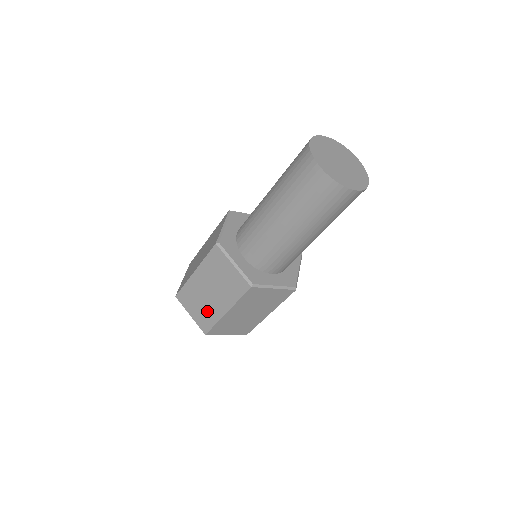
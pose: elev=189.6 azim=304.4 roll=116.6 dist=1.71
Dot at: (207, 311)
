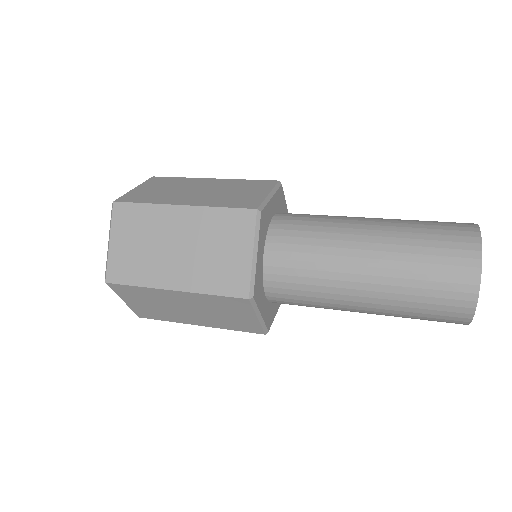
Dot at: (164, 313)
